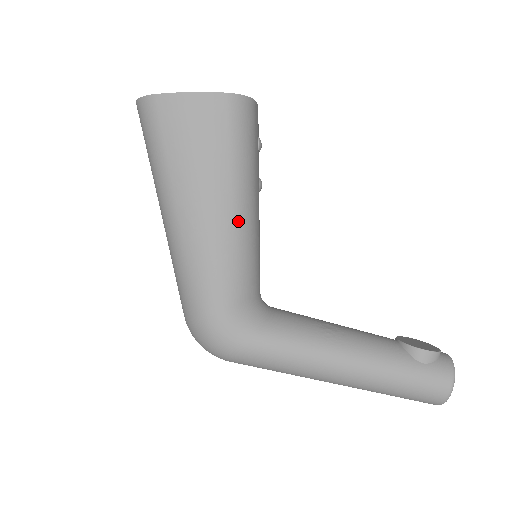
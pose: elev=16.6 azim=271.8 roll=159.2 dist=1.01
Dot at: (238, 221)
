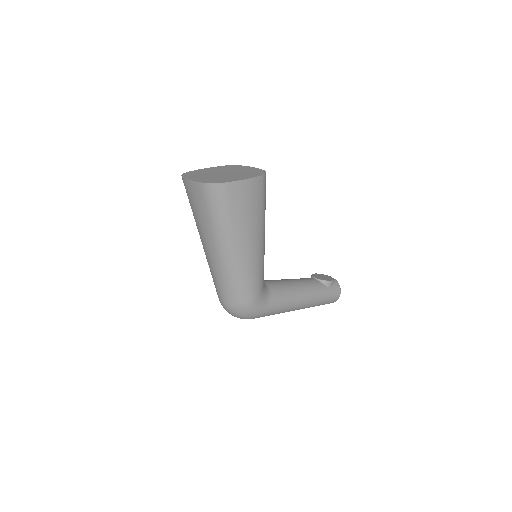
Dot at: (263, 245)
